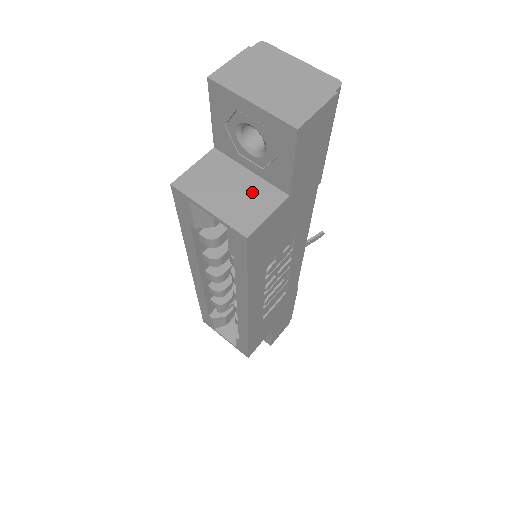
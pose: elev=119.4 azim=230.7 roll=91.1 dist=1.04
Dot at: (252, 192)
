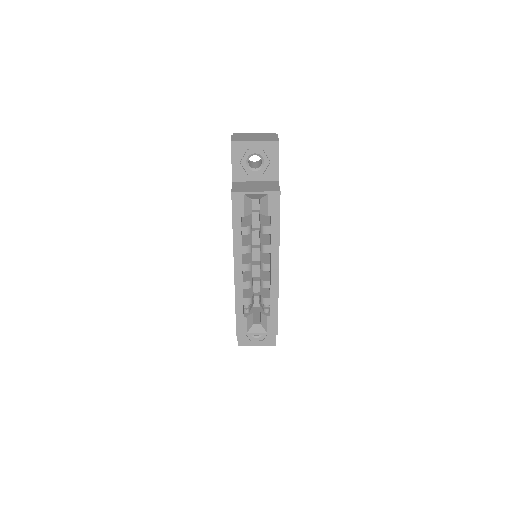
Dot at: (264, 184)
